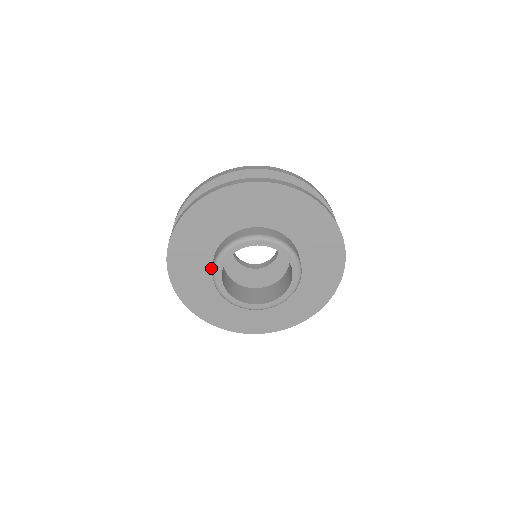
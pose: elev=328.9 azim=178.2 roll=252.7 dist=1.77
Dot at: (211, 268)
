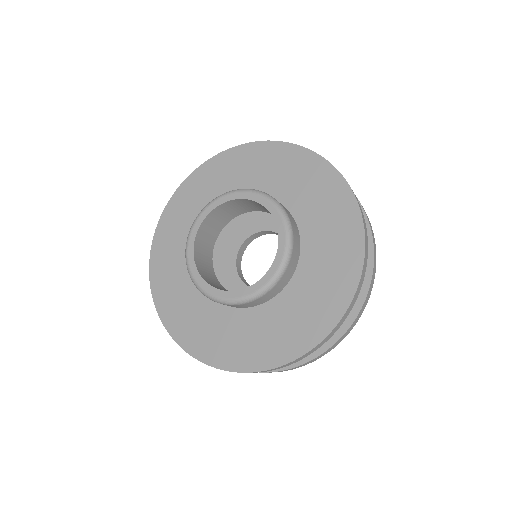
Dot at: occluded
